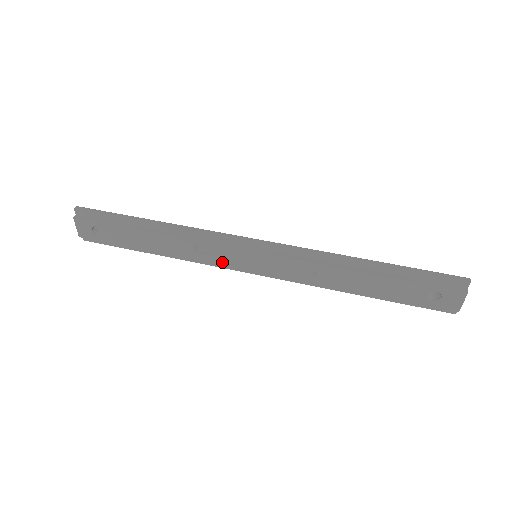
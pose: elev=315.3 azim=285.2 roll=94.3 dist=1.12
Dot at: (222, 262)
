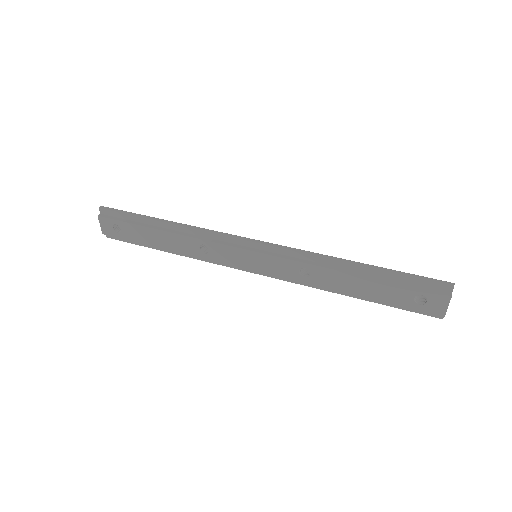
Dot at: (225, 260)
